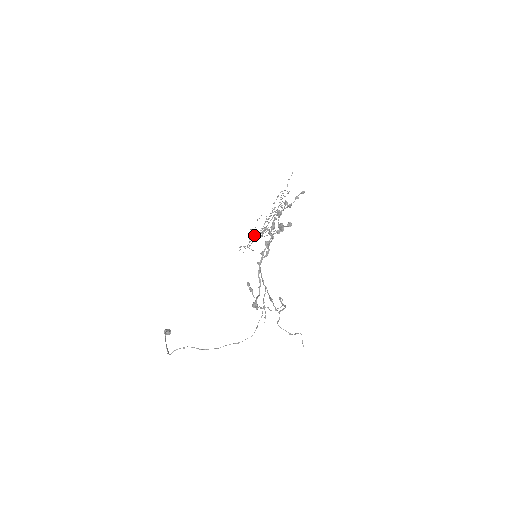
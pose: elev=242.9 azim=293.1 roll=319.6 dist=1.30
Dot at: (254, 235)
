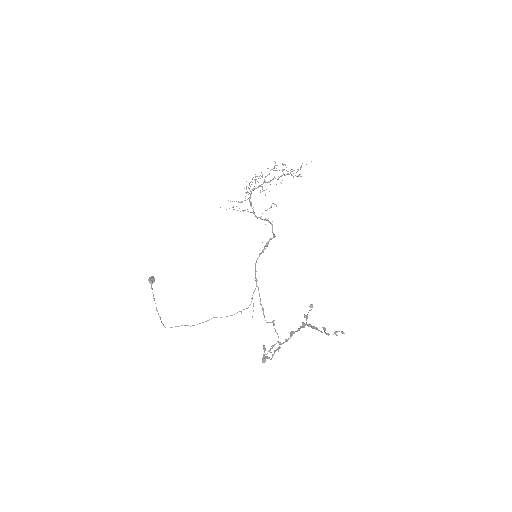
Dot at: (251, 204)
